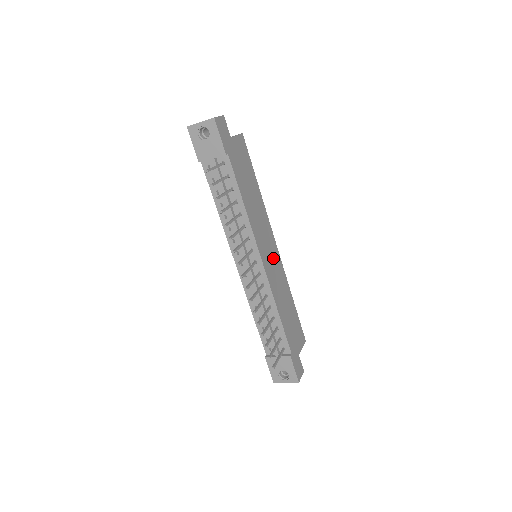
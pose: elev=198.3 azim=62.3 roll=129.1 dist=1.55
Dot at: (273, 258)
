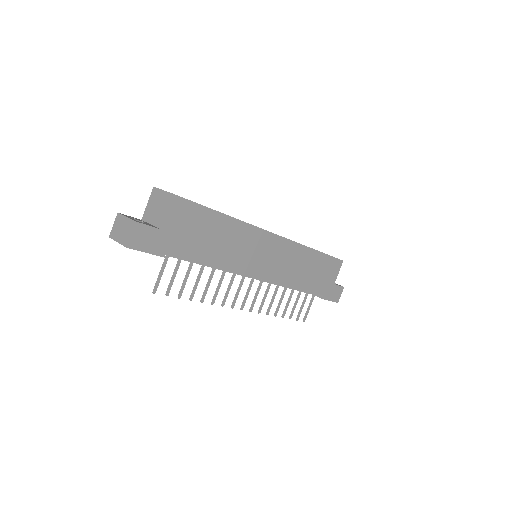
Dot at: (274, 253)
